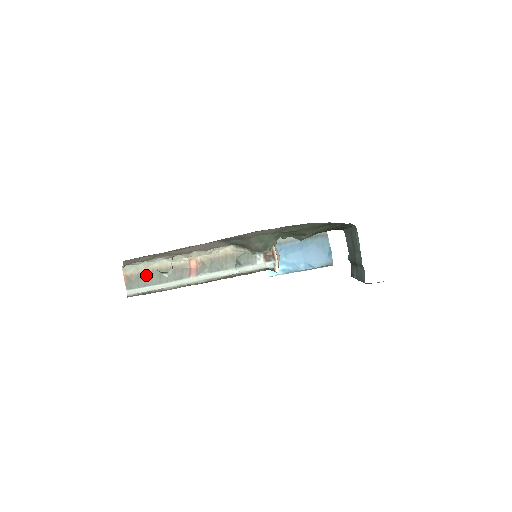
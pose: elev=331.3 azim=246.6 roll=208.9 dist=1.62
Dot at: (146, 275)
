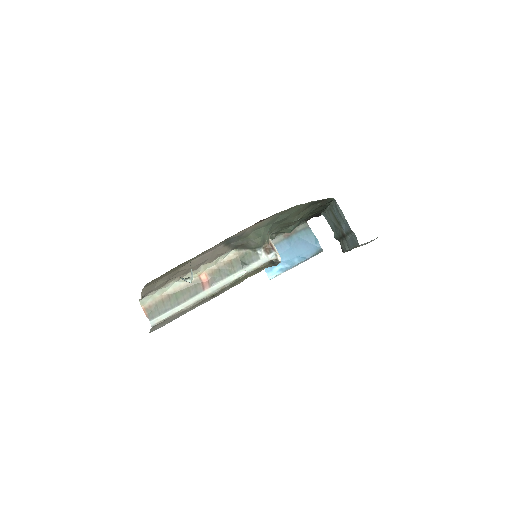
Dot at: (163, 302)
